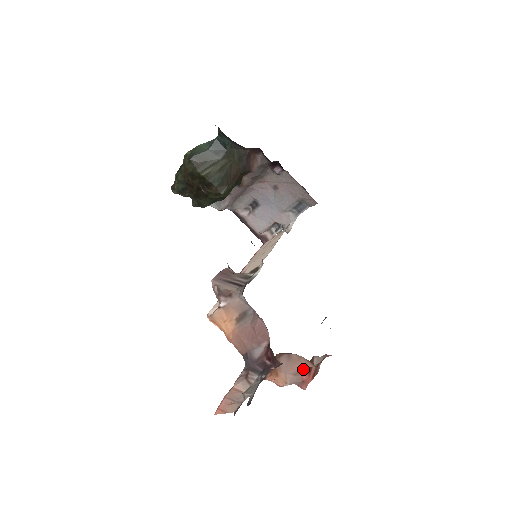
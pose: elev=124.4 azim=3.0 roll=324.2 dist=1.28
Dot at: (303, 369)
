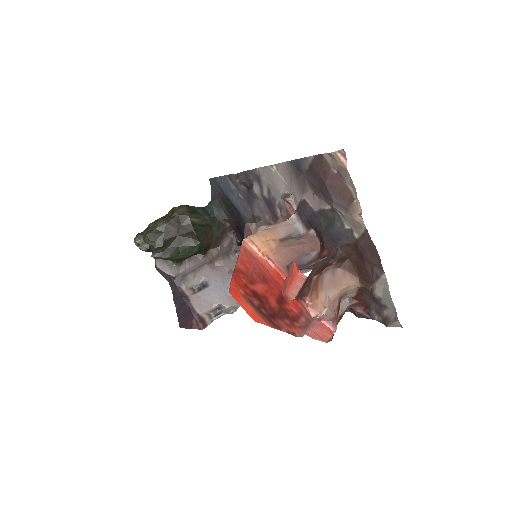
Dot at: (338, 300)
